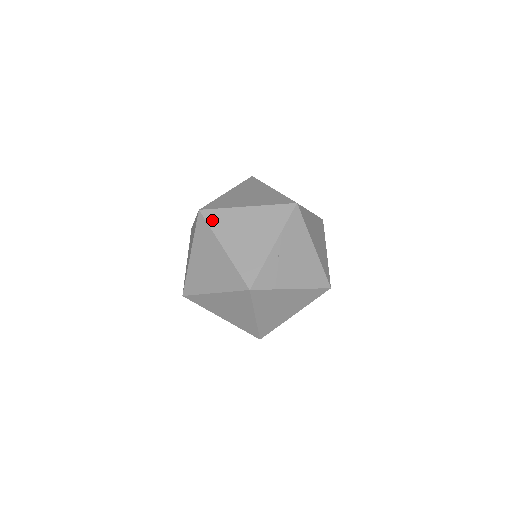
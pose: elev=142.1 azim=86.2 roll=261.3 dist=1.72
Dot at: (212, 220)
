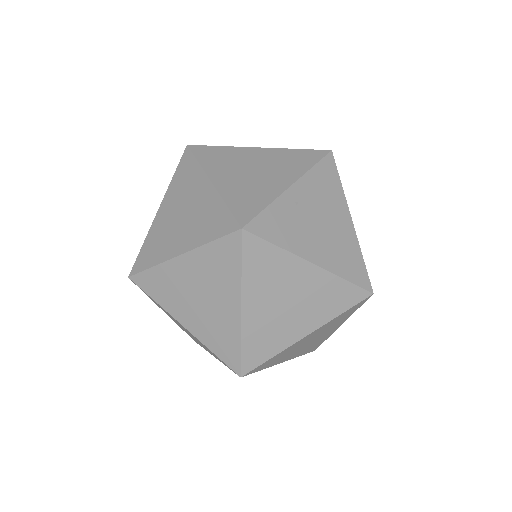
Dot at: (203, 154)
